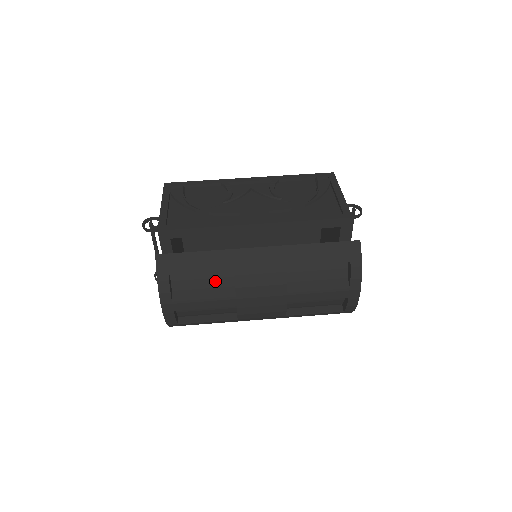
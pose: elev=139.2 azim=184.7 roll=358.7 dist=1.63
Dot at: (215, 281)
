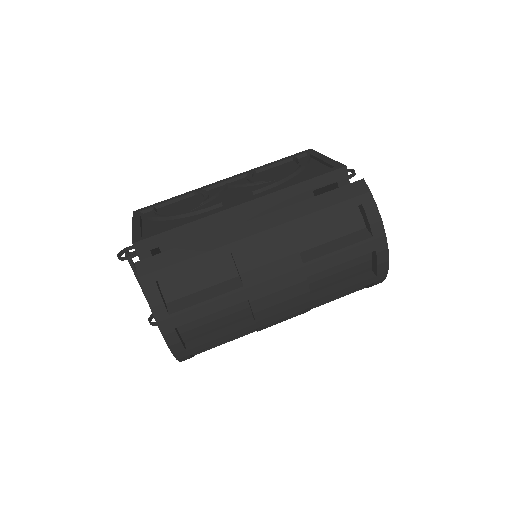
Dot at: (214, 276)
